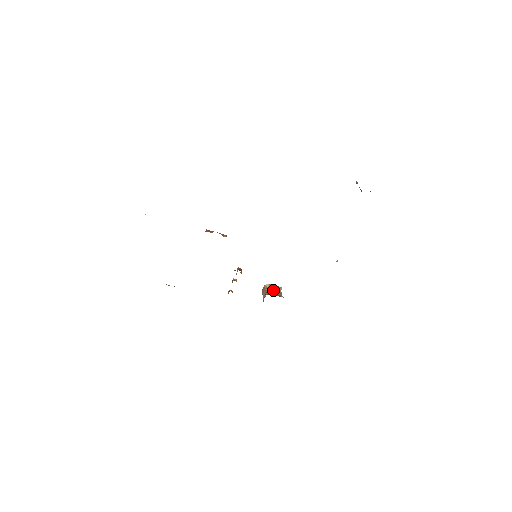
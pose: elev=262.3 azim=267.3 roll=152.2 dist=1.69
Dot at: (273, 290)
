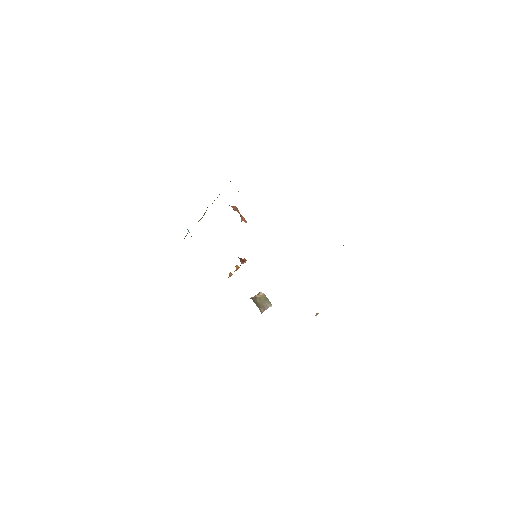
Dot at: (261, 300)
